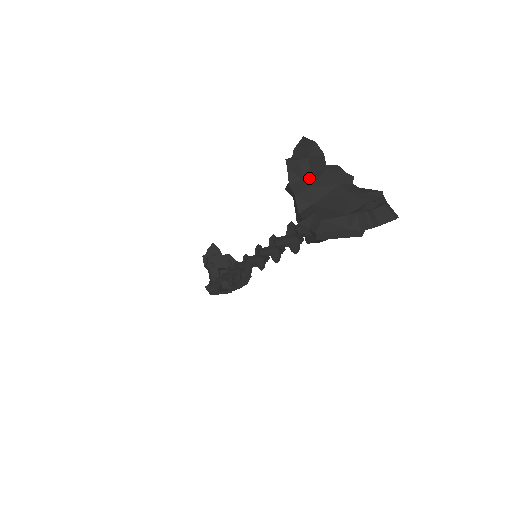
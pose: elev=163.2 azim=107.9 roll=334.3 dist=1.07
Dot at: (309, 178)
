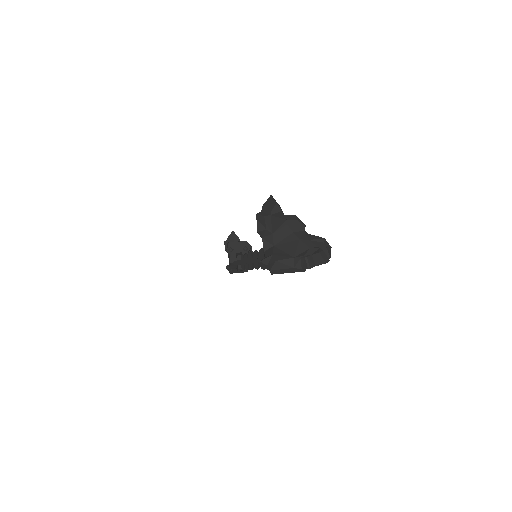
Dot at: (271, 228)
